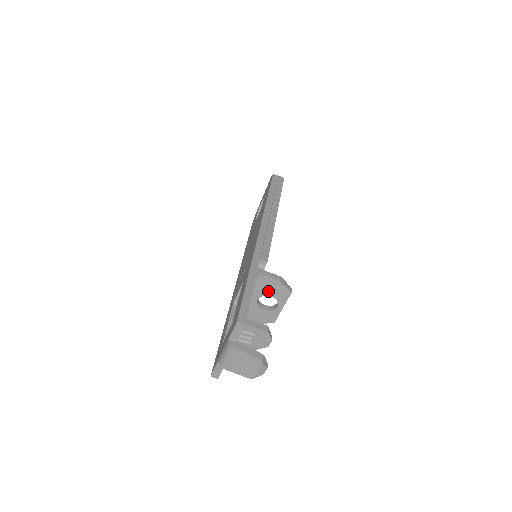
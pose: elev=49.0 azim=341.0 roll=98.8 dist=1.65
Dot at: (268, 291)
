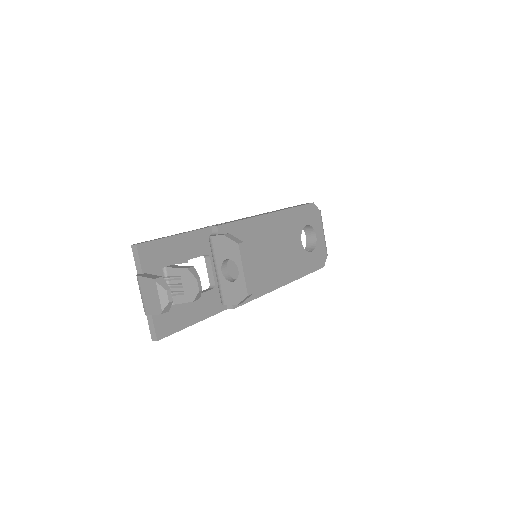
Dot at: (223, 254)
